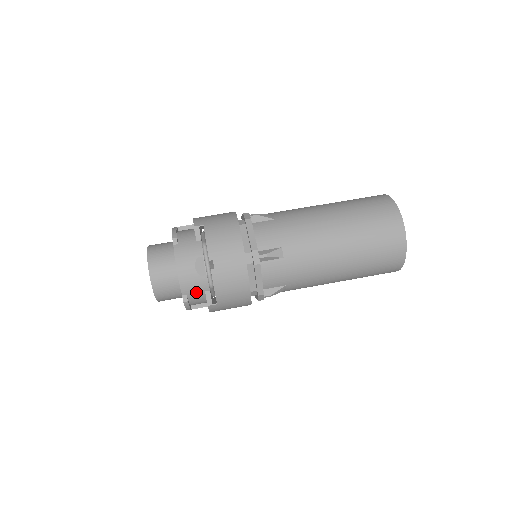
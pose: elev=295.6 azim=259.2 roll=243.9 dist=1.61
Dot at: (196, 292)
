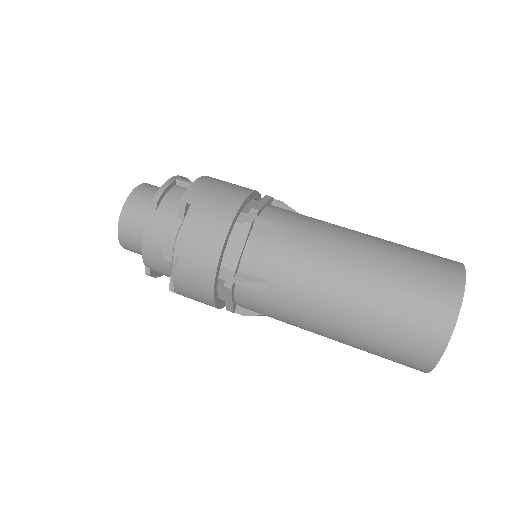
Dot at: (161, 271)
